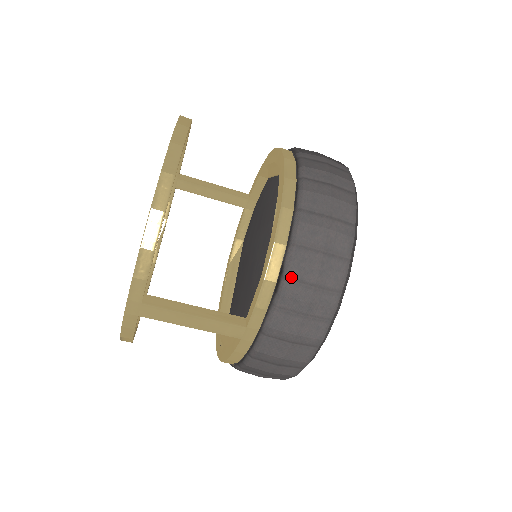
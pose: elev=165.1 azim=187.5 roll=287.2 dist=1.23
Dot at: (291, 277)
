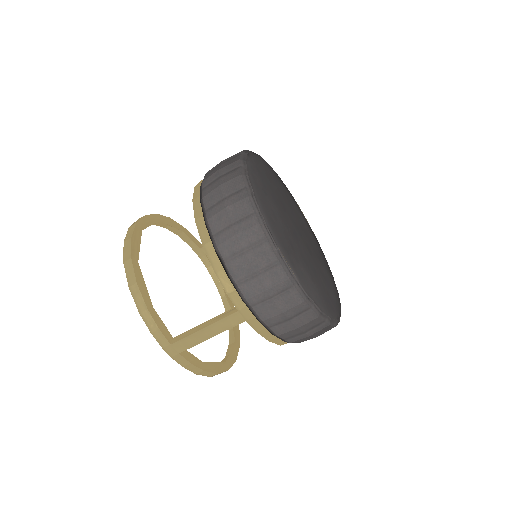
Dot at: (226, 257)
